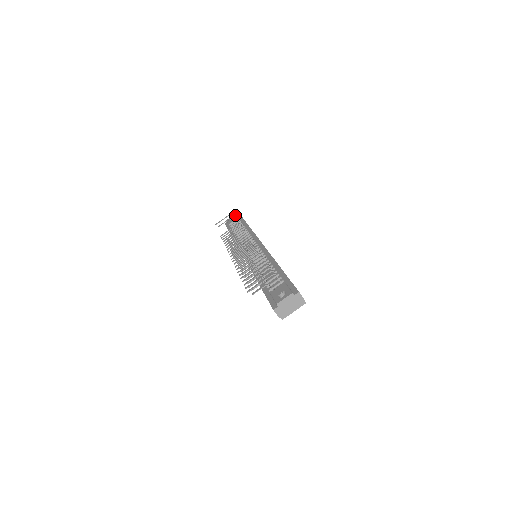
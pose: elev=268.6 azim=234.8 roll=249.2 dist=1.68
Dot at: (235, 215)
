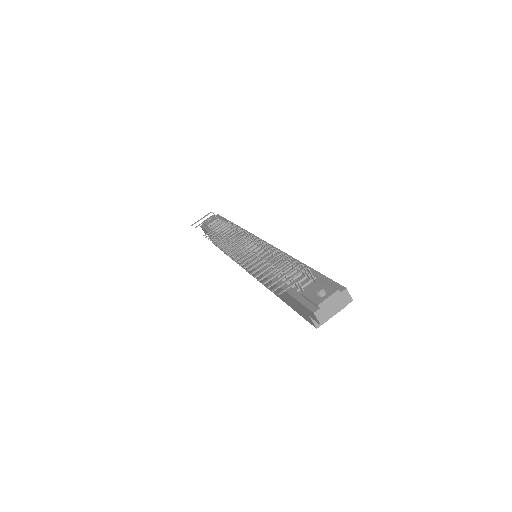
Dot at: (213, 216)
